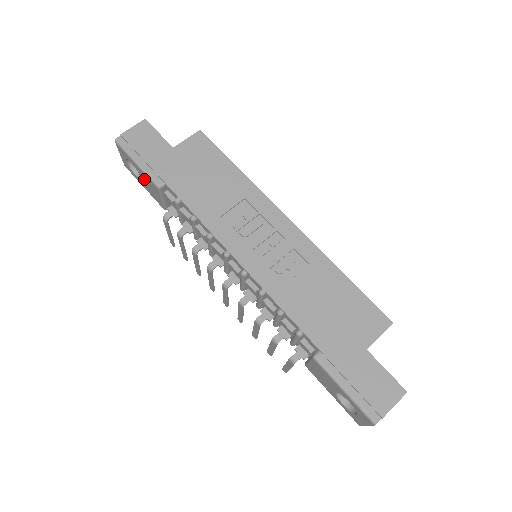
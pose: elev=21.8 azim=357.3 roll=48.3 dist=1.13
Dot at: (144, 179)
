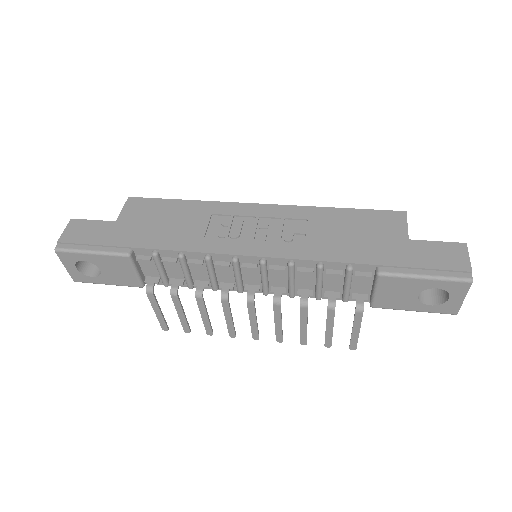
Dot at: (106, 267)
